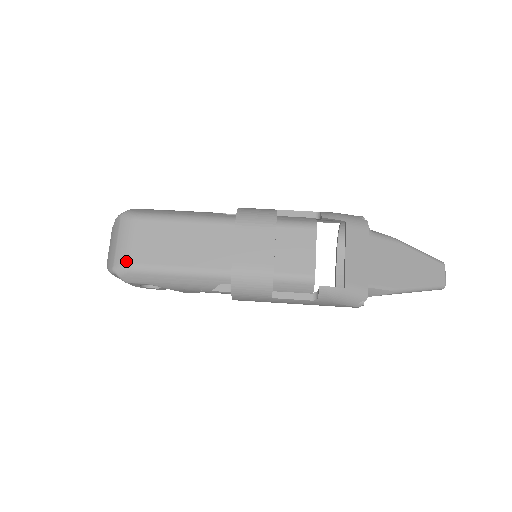
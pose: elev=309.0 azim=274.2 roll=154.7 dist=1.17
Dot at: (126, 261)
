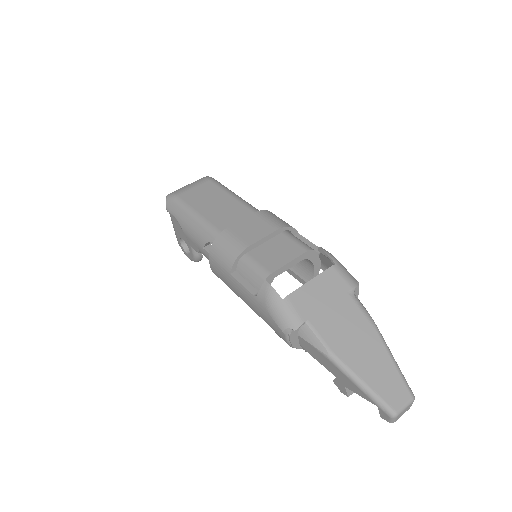
Dot at: (178, 193)
